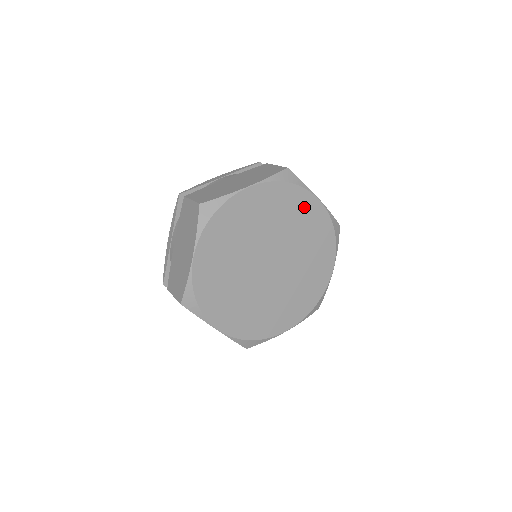
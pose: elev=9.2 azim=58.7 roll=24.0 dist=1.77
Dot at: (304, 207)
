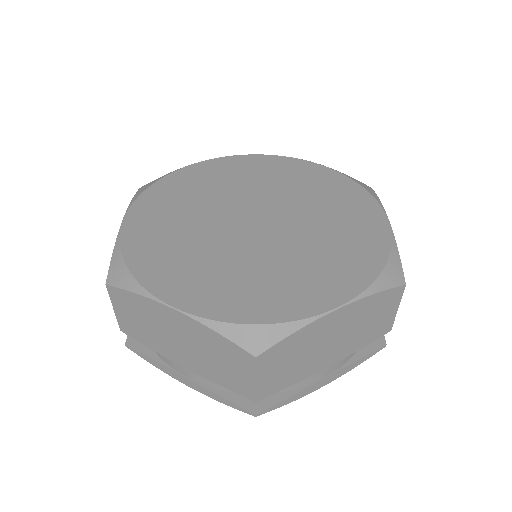
Dot at: (290, 169)
